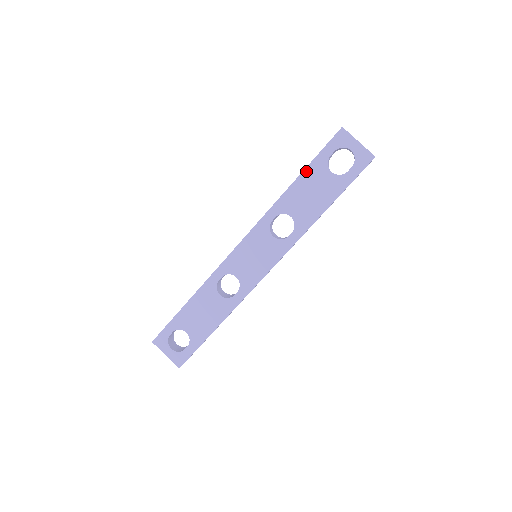
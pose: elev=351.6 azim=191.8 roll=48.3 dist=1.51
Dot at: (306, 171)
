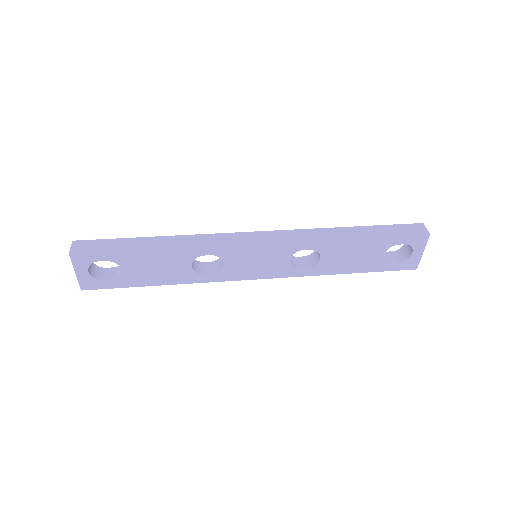
Dot at: (372, 239)
